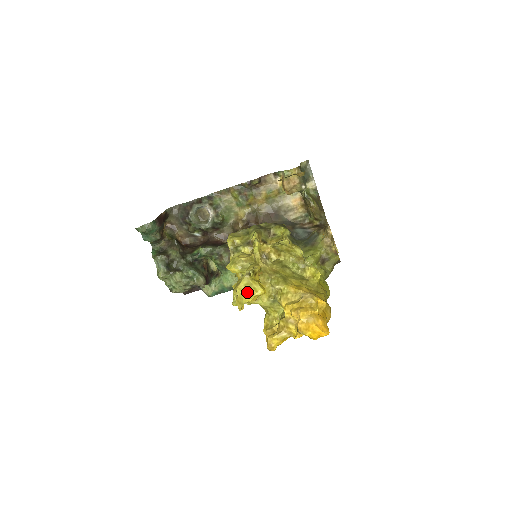
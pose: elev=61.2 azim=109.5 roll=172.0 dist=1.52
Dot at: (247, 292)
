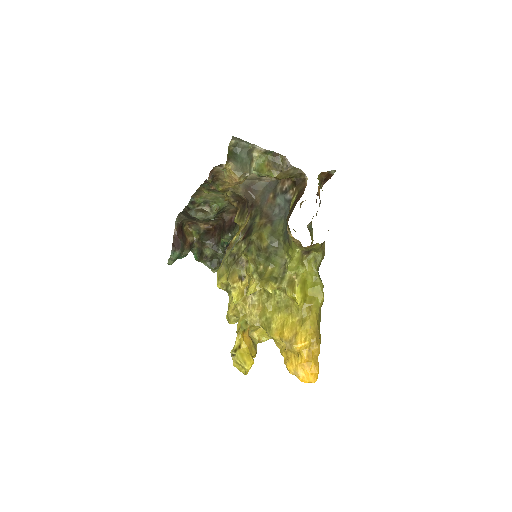
Dot at: (241, 367)
